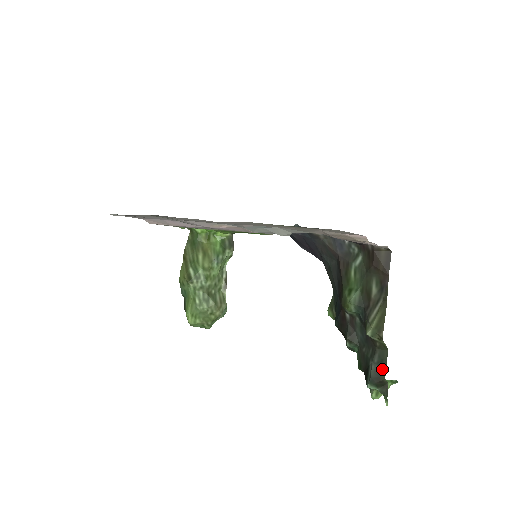
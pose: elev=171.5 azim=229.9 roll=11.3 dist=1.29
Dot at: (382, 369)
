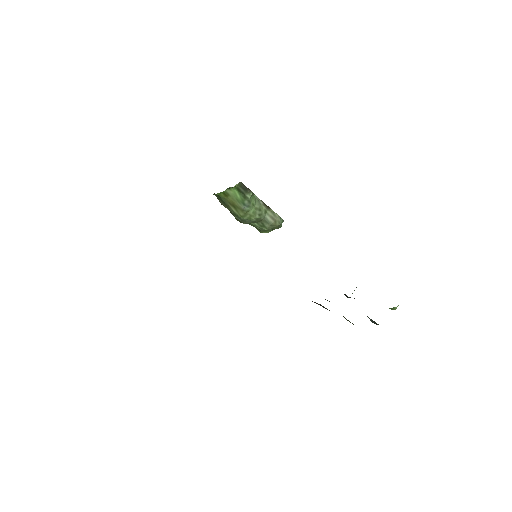
Dot at: (375, 322)
